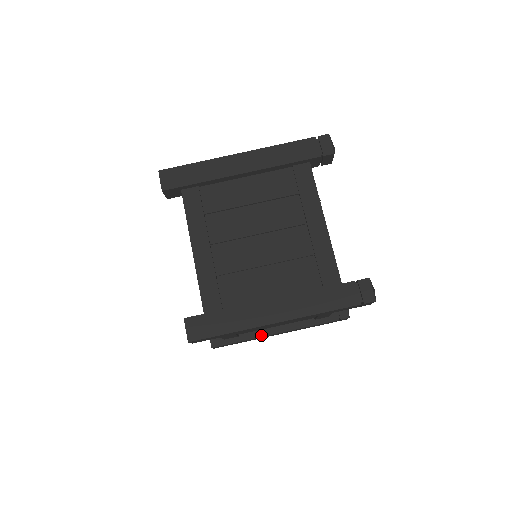
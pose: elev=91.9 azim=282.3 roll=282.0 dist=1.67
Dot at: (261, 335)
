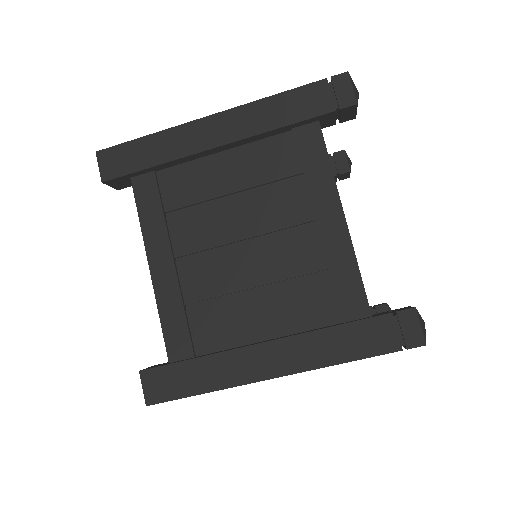
Dot at: occluded
